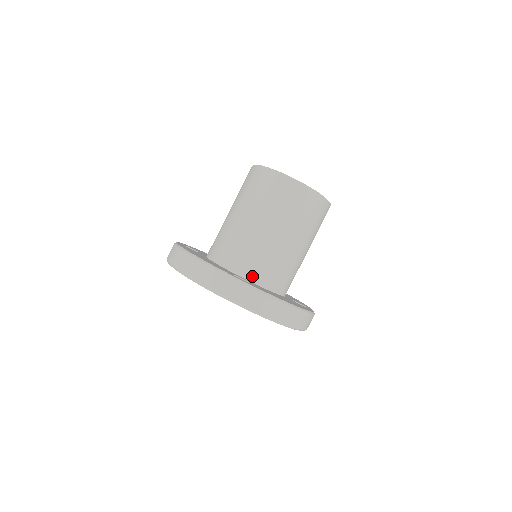
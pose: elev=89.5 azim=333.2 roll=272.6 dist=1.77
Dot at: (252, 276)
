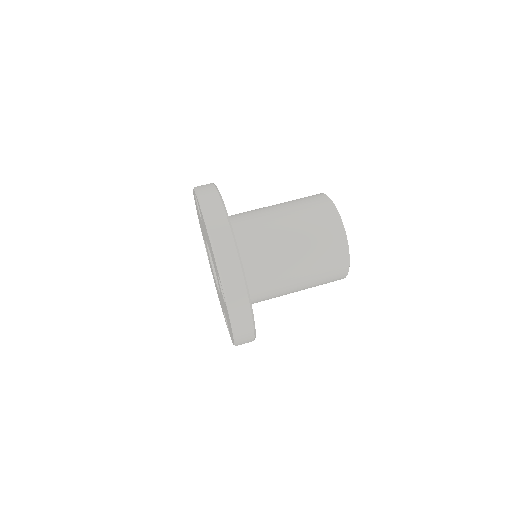
Dot at: (249, 282)
